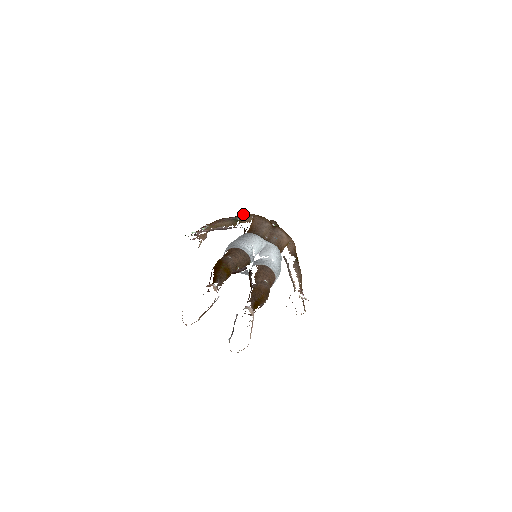
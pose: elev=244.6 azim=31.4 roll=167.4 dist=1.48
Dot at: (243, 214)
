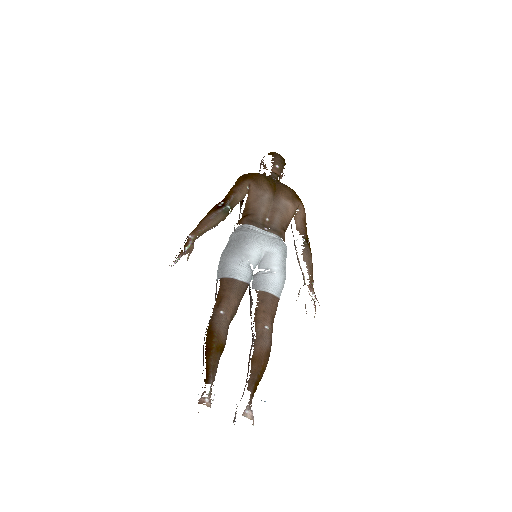
Dot at: (235, 189)
